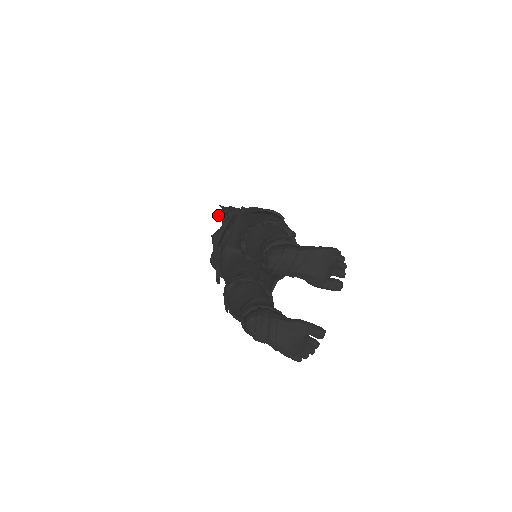
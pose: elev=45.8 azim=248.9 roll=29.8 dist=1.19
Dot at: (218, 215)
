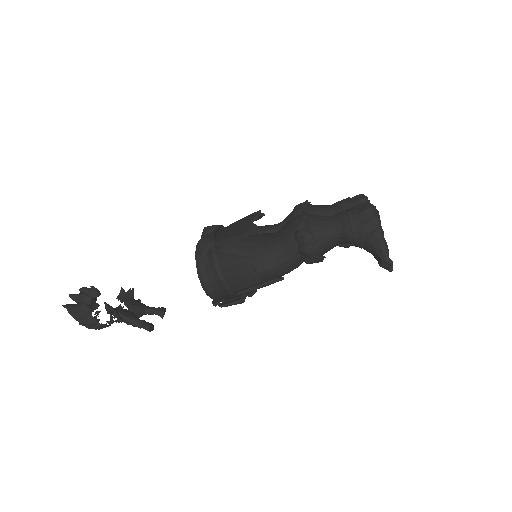
Dot at: (85, 288)
